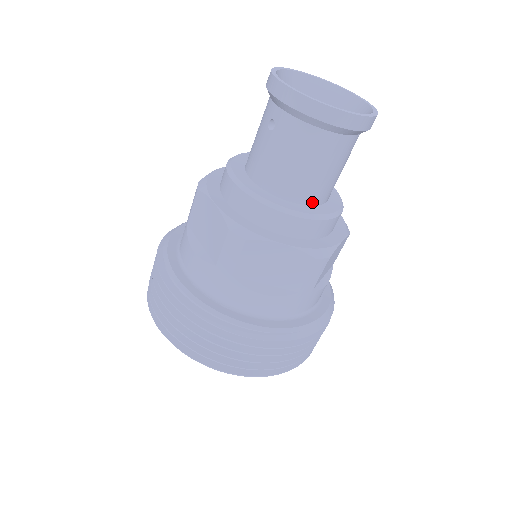
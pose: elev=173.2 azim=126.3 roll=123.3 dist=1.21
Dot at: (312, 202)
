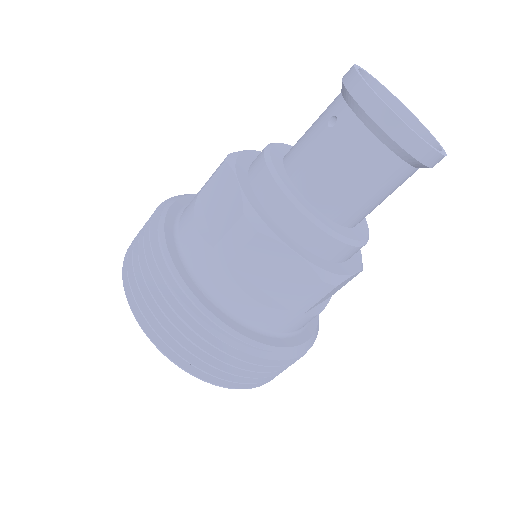
Dot at: (341, 220)
